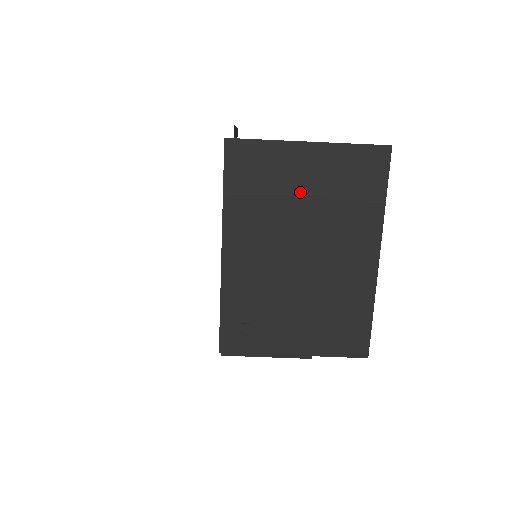
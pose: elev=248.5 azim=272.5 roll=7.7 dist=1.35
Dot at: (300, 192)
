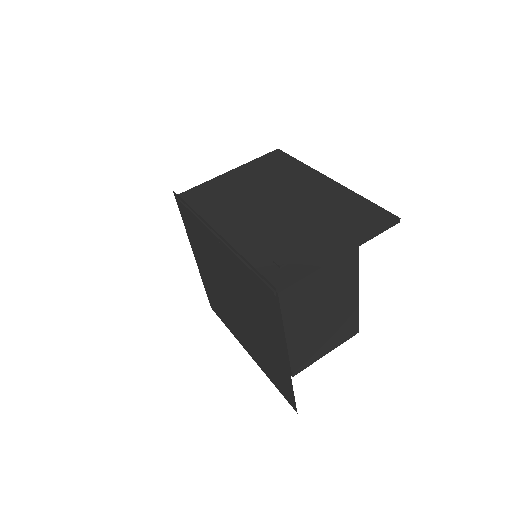
Dot at: (244, 187)
